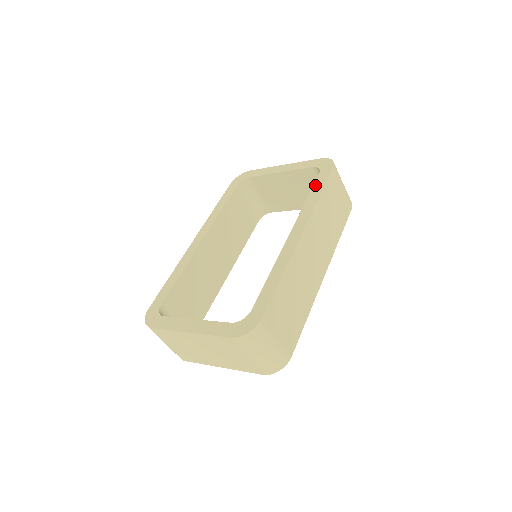
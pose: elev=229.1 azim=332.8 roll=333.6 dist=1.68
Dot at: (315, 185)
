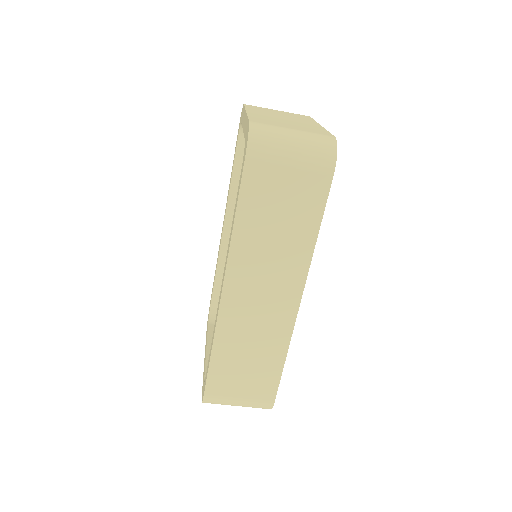
Dot at: (237, 194)
